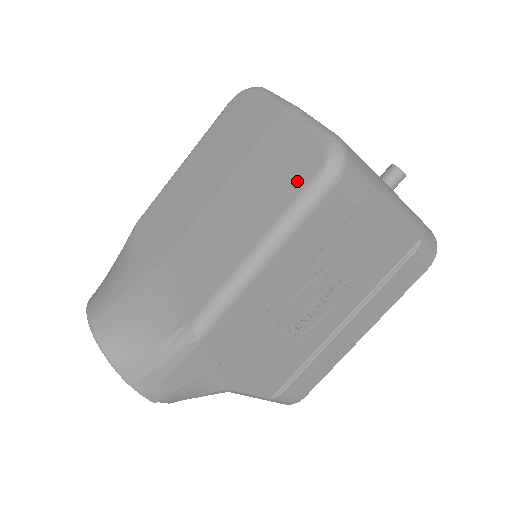
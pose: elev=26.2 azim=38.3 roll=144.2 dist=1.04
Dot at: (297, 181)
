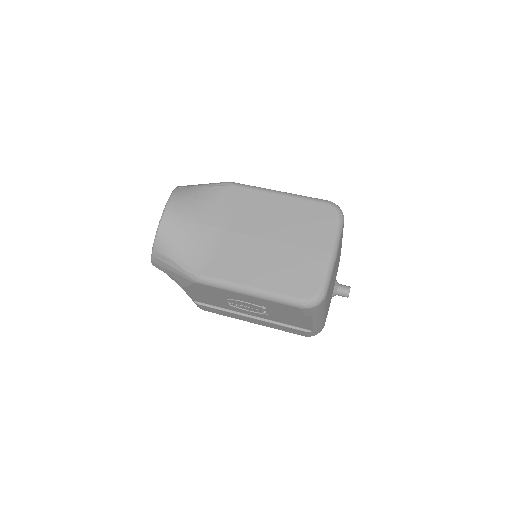
Dot at: (294, 290)
